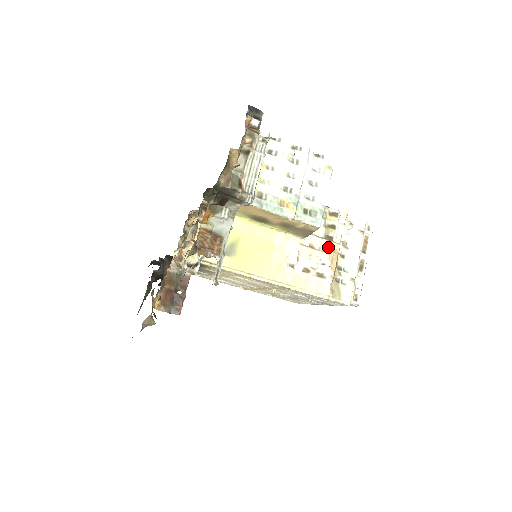
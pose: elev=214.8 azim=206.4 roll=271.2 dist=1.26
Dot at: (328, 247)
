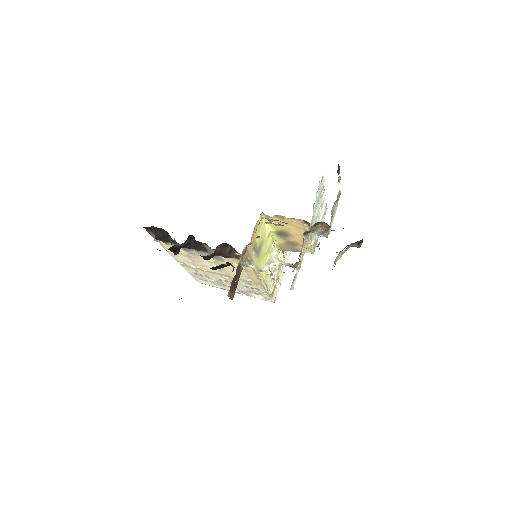
Dot at: (282, 259)
